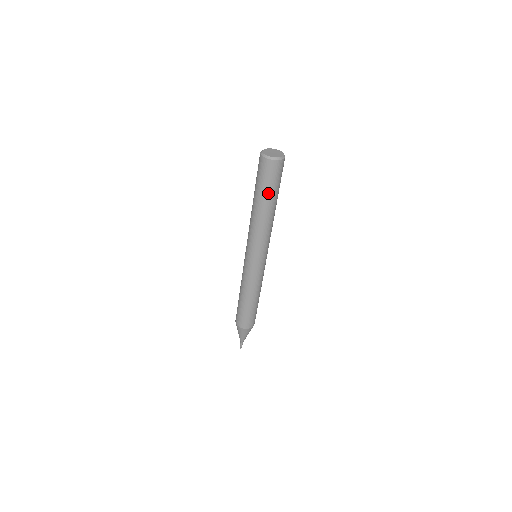
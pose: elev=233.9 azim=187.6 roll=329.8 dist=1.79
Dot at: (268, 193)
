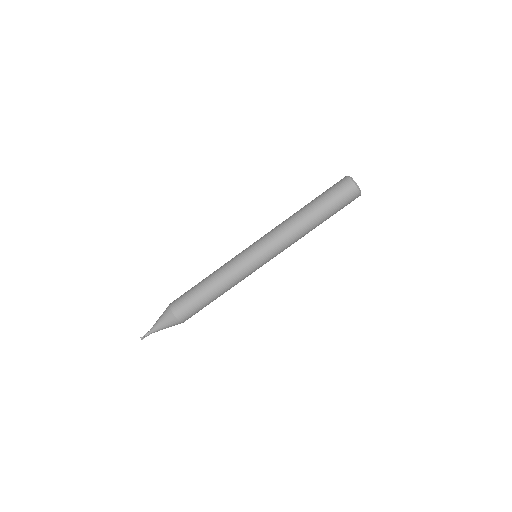
Dot at: (323, 202)
